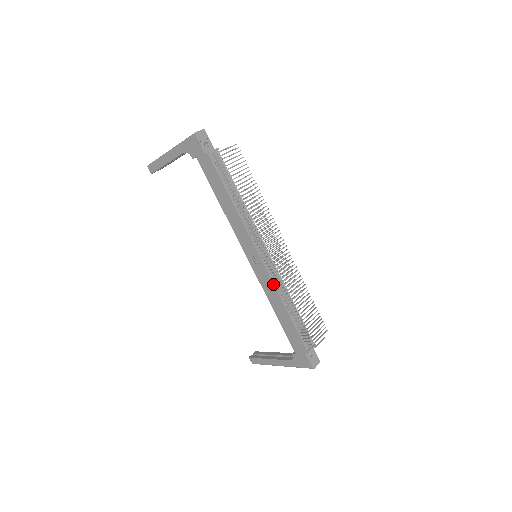
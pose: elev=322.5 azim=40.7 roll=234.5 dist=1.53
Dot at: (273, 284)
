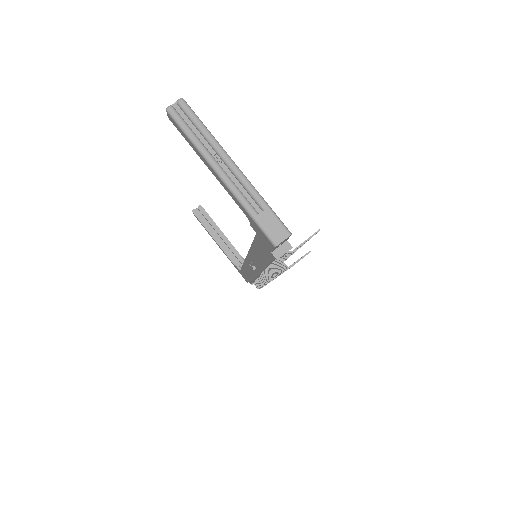
Dot at: occluded
